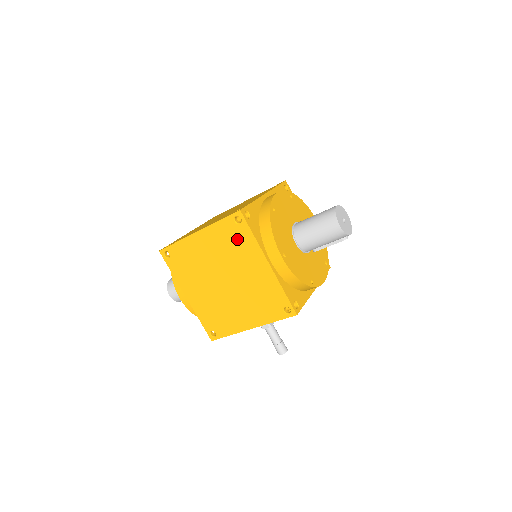
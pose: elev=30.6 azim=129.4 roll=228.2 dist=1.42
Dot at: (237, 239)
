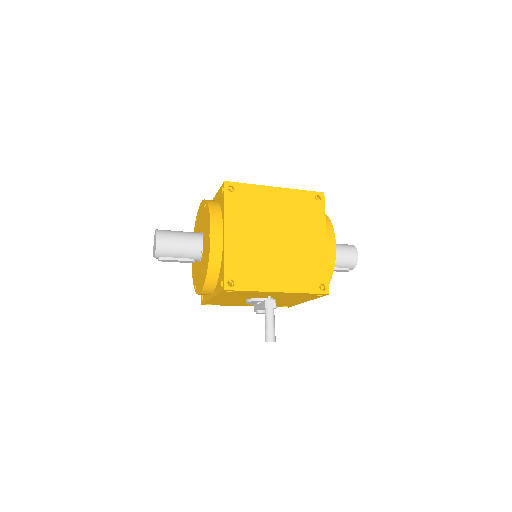
Dot at: (310, 211)
